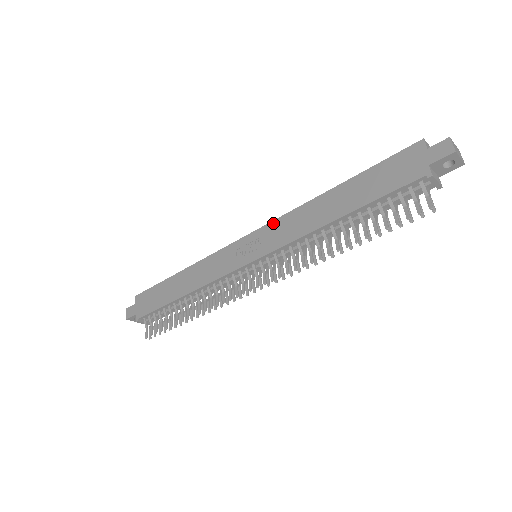
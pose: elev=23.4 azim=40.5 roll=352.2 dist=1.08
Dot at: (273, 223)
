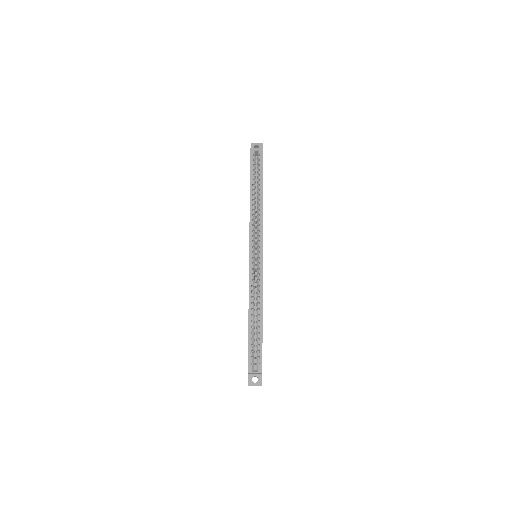
Dot at: (249, 273)
